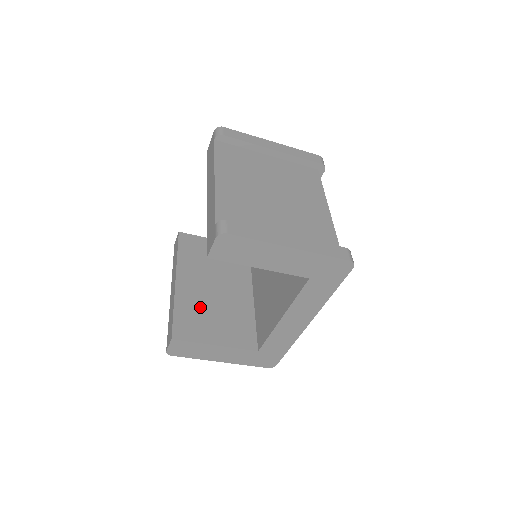
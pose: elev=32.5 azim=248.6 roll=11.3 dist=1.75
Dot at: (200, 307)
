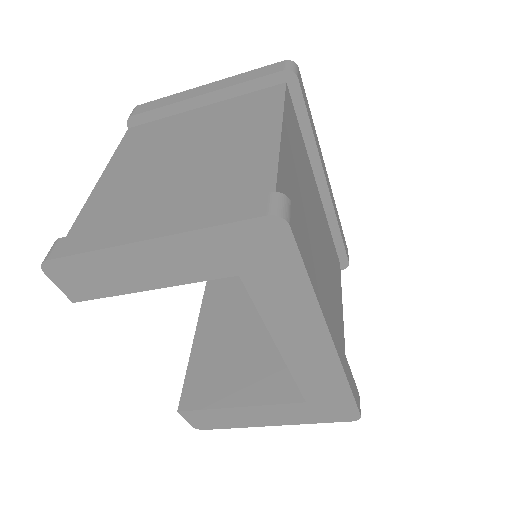
Dot at: (224, 352)
